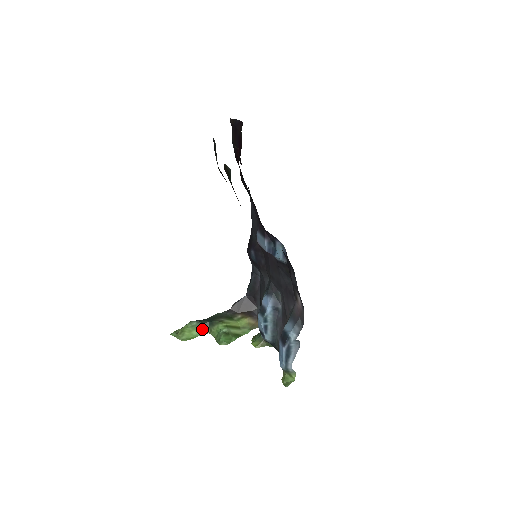
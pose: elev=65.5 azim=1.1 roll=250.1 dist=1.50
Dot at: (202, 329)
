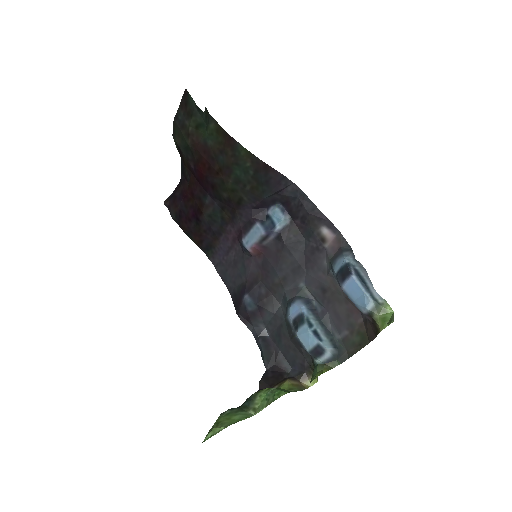
Dot at: (242, 413)
